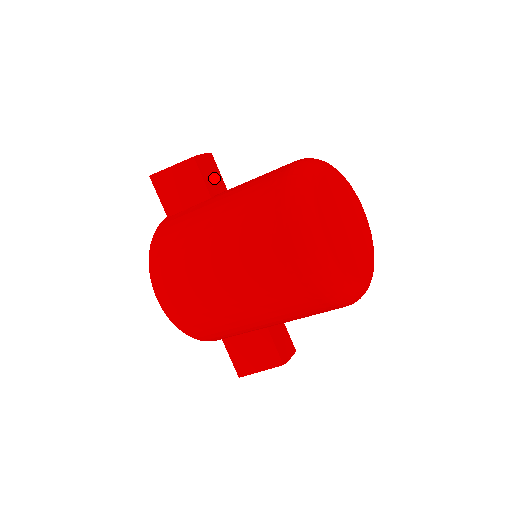
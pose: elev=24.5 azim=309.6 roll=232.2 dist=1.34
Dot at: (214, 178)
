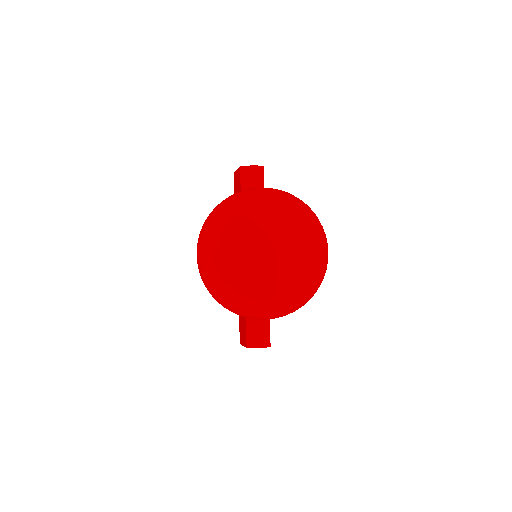
Dot at: (254, 186)
